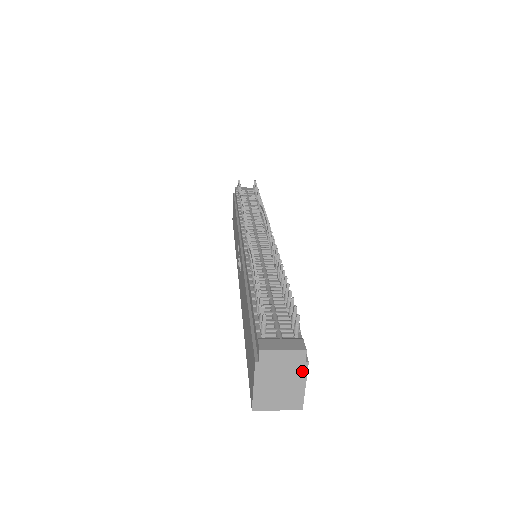
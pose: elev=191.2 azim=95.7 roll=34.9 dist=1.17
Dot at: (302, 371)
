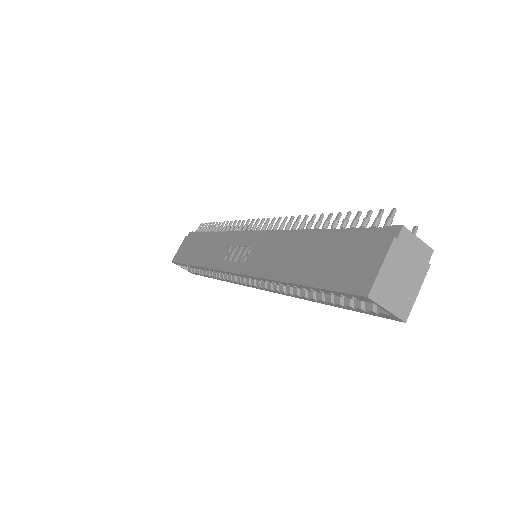
Dot at: (422, 272)
